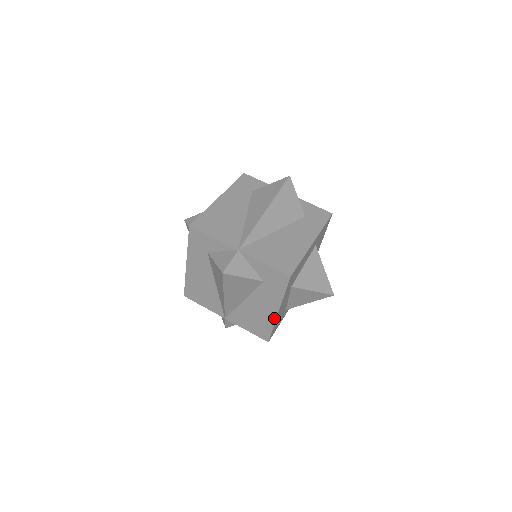
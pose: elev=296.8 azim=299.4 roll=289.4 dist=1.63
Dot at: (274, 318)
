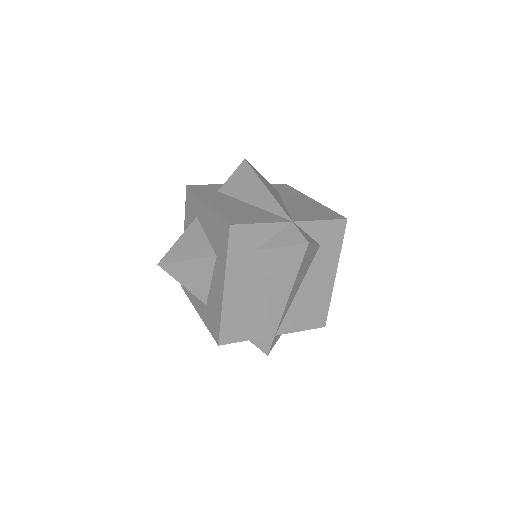
Dot at: (318, 203)
